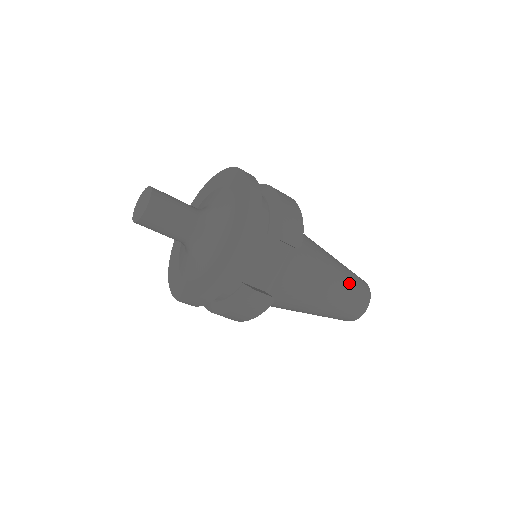
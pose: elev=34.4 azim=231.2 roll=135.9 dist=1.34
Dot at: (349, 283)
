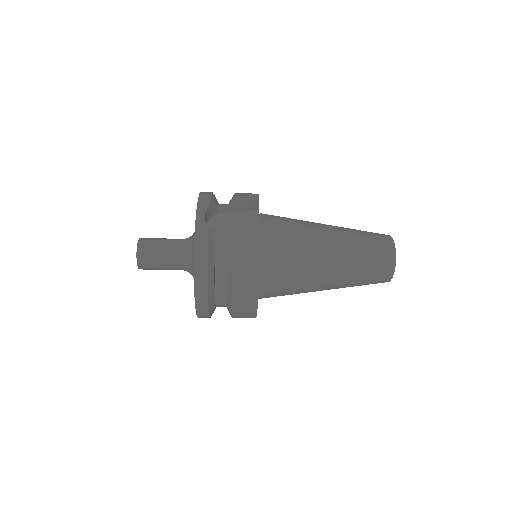
Dot at: (353, 231)
